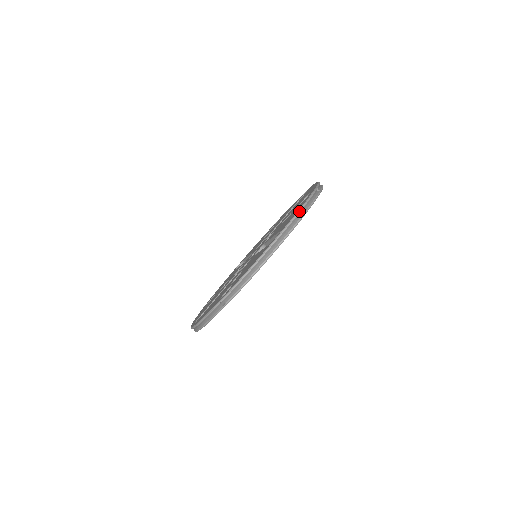
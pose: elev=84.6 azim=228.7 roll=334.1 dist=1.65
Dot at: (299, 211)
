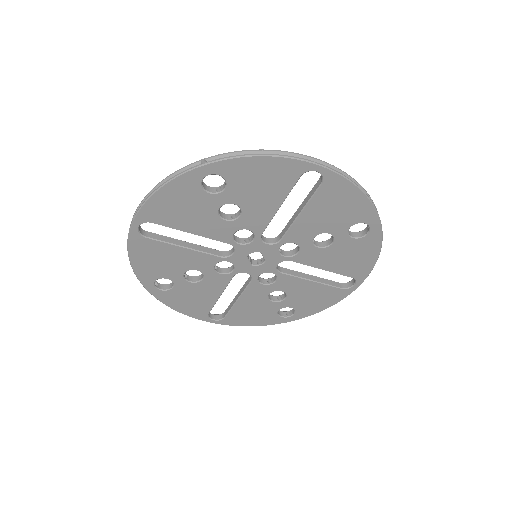
Dot at: (354, 179)
